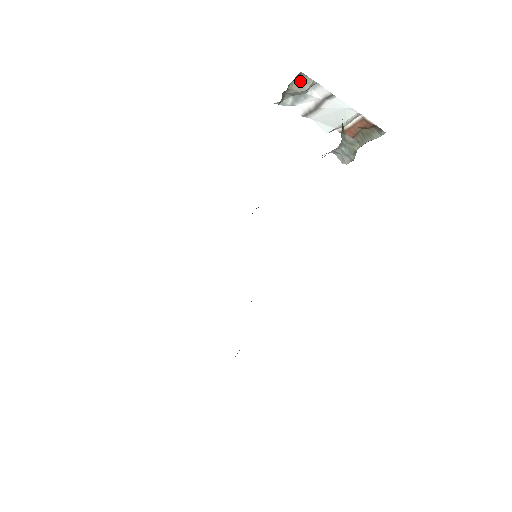
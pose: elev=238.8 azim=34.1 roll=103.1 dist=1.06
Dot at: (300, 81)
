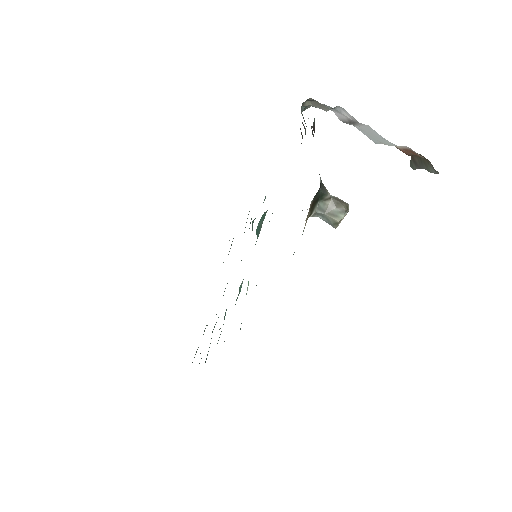
Dot at: (316, 103)
